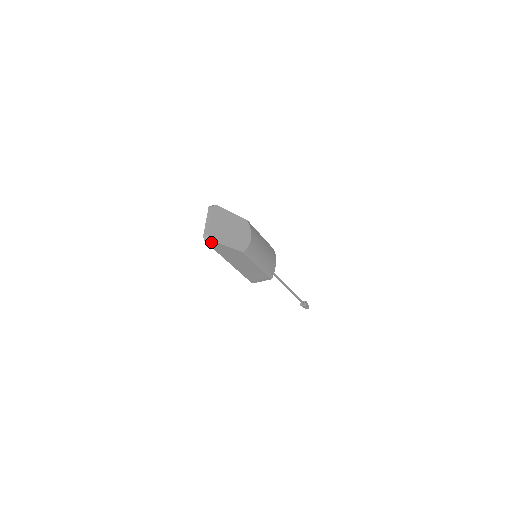
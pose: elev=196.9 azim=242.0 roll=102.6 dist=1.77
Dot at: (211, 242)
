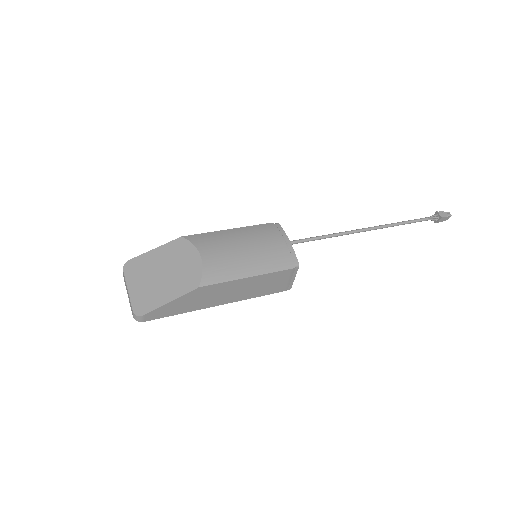
Dot at: (148, 316)
